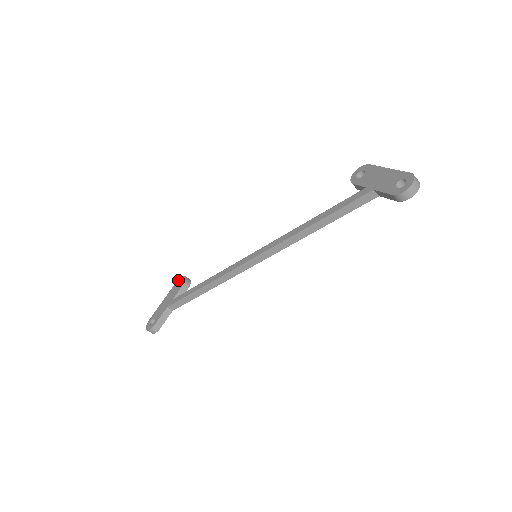
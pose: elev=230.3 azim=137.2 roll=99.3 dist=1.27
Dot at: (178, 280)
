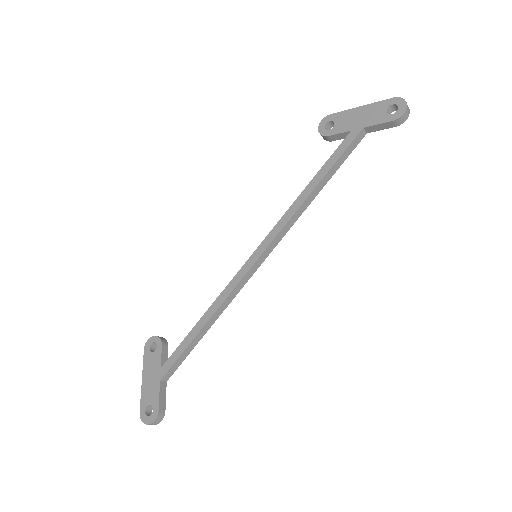
Dot at: (146, 346)
